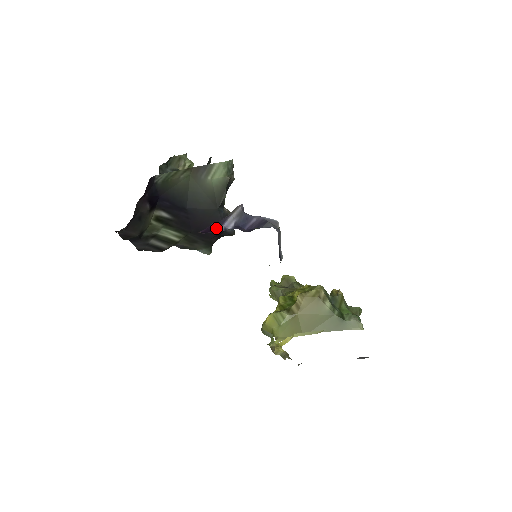
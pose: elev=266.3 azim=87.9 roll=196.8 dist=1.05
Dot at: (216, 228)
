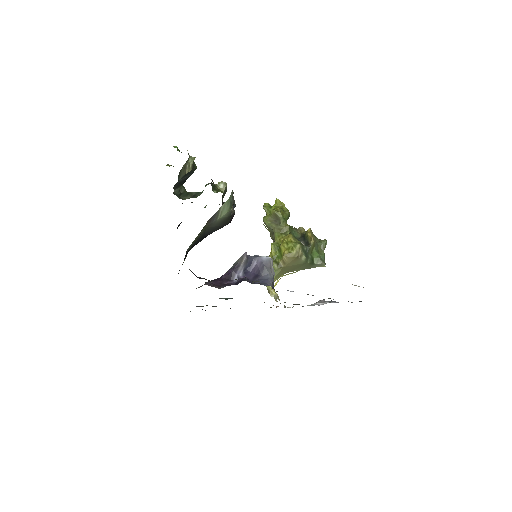
Dot at: (232, 277)
